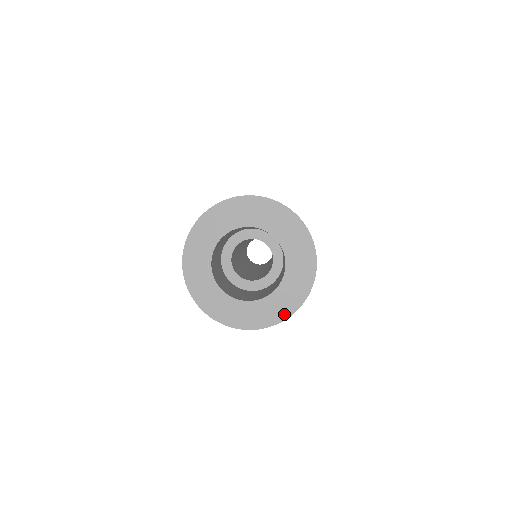
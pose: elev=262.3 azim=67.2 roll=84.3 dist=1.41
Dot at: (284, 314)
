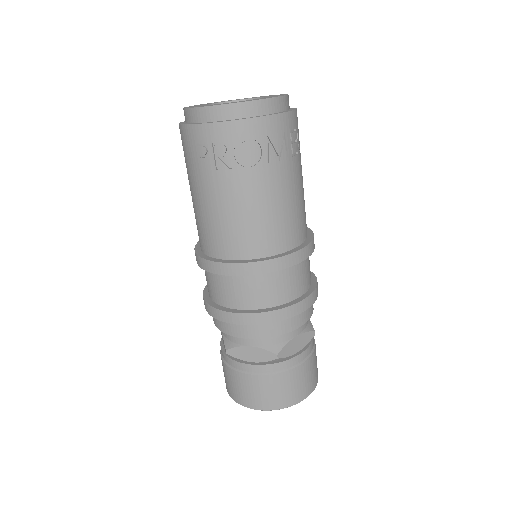
Dot at: (259, 116)
